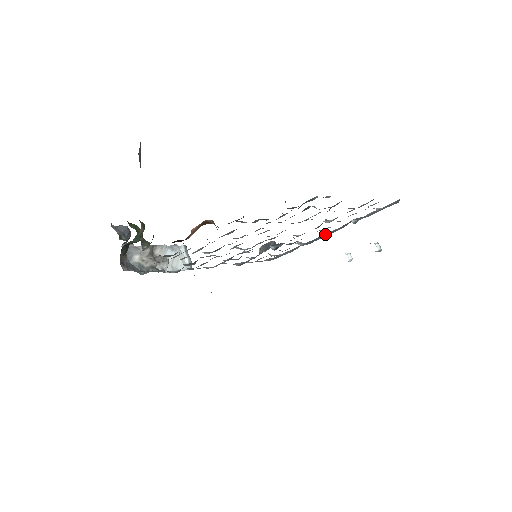
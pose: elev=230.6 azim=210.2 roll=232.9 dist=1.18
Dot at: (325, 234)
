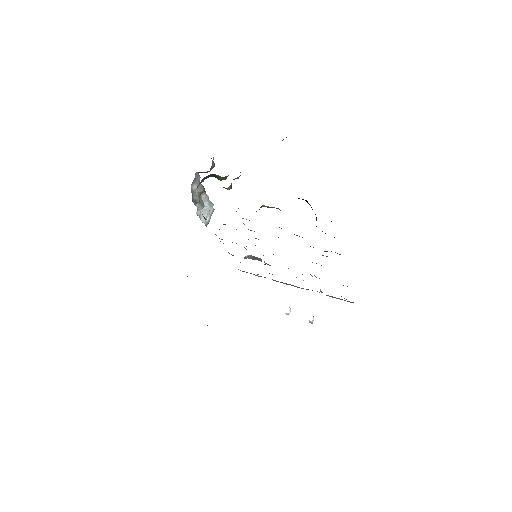
Dot at: occluded
